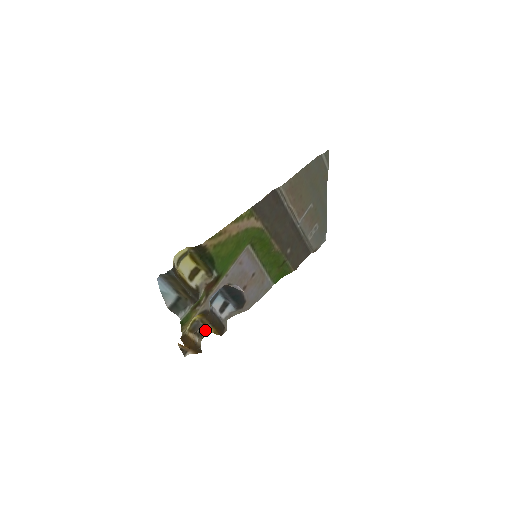
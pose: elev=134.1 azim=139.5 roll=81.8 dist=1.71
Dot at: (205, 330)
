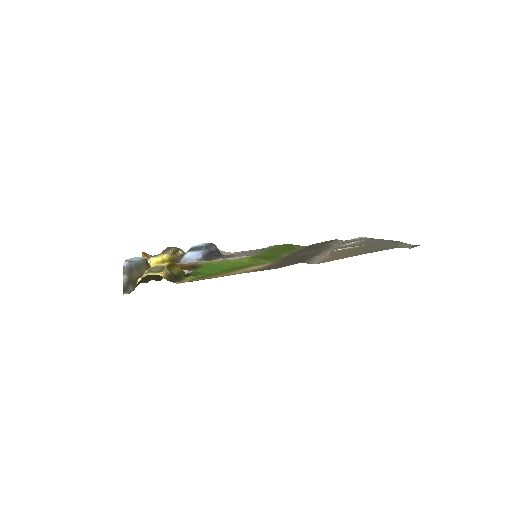
Dot at: occluded
